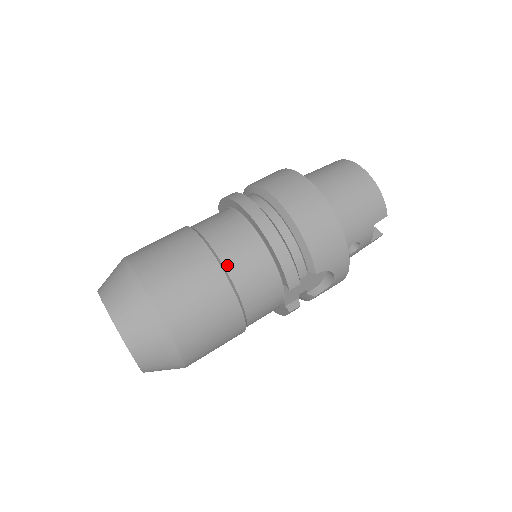
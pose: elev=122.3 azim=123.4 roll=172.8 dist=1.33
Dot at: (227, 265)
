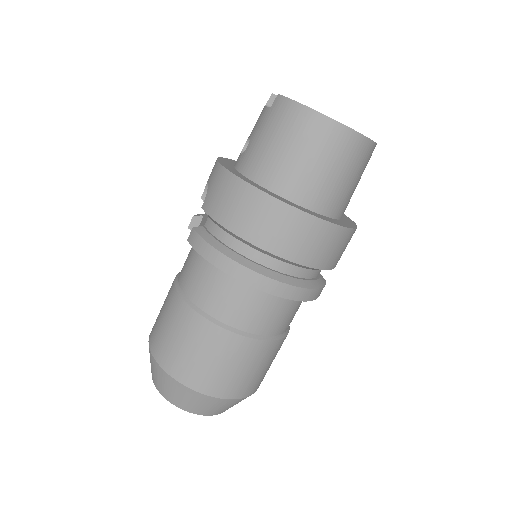
Dot at: (271, 333)
